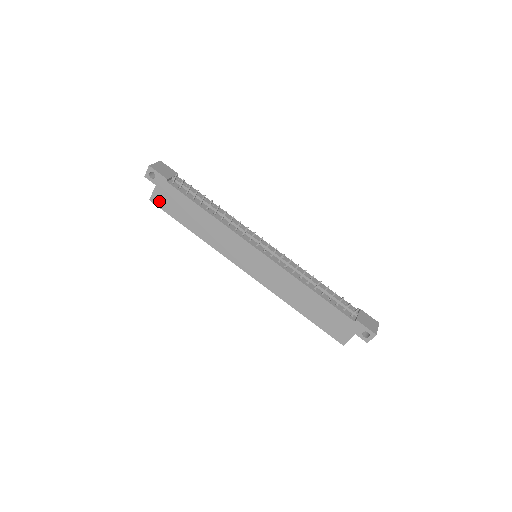
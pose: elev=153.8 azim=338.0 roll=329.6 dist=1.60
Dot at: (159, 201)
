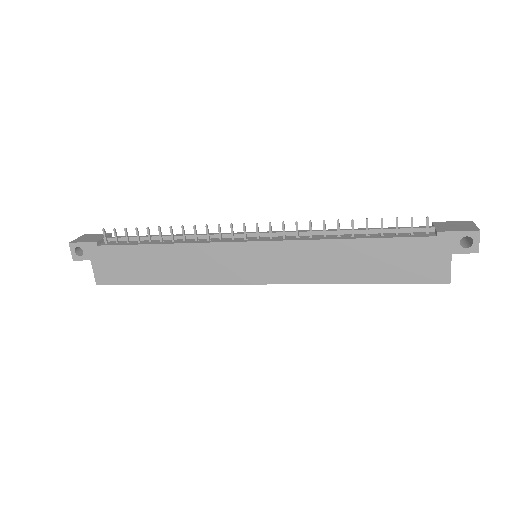
Dot at: (106, 277)
